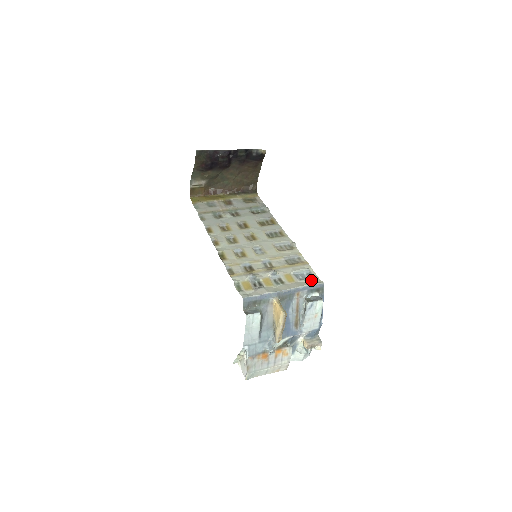
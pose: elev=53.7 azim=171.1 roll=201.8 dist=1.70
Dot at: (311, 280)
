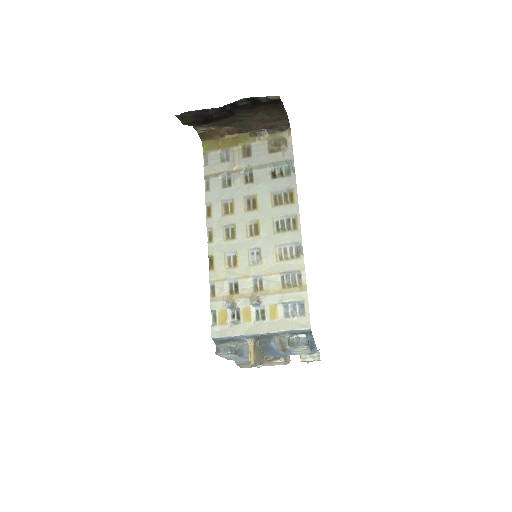
Dot at: (298, 319)
